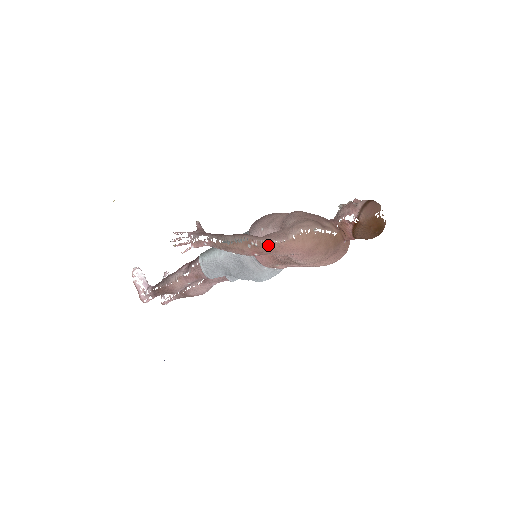
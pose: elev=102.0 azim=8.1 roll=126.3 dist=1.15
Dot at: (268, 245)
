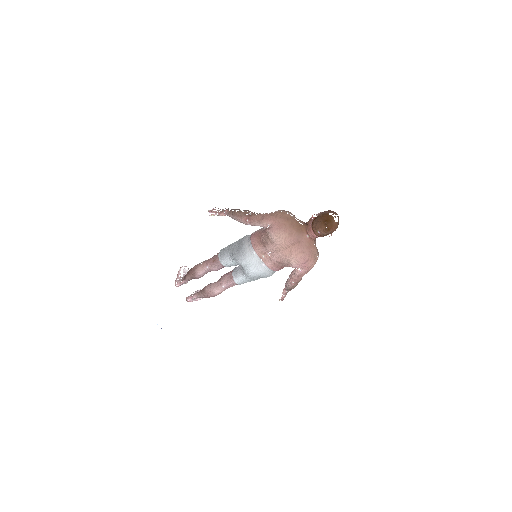
Dot at: (257, 215)
